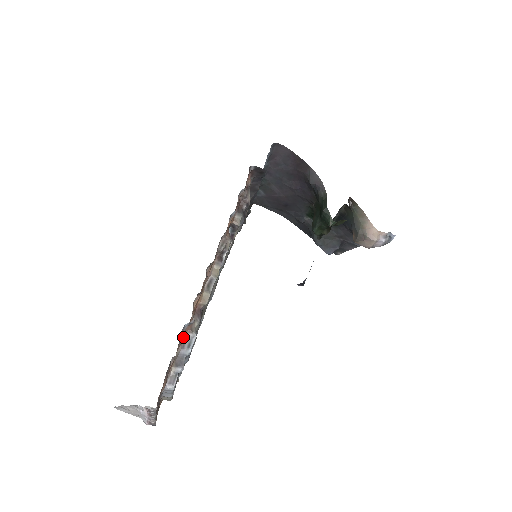
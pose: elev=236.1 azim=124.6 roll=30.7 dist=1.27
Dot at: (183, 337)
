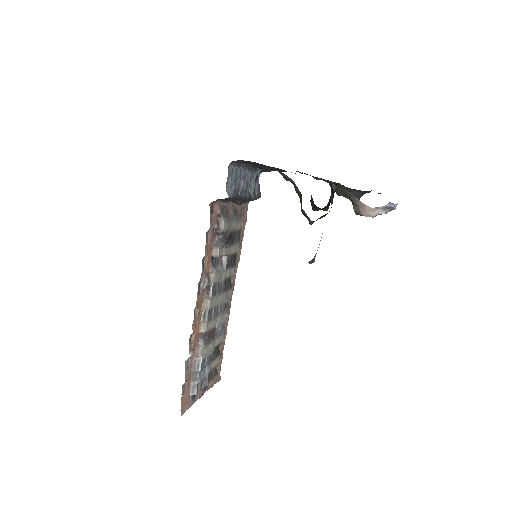
Dot at: (192, 362)
